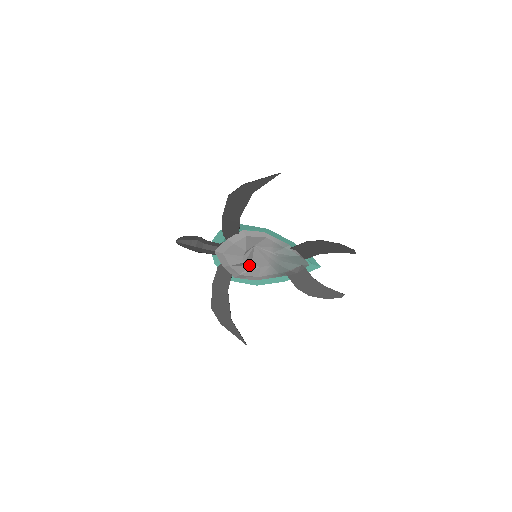
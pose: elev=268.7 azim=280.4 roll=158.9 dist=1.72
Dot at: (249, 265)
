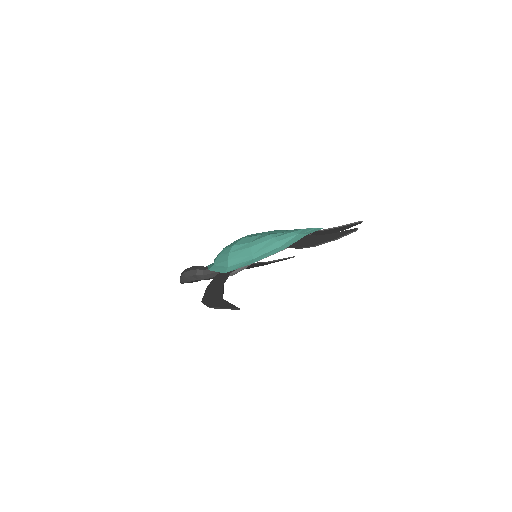
Dot at: occluded
